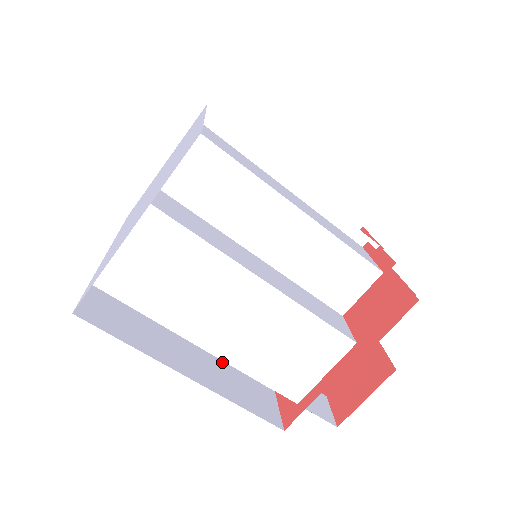
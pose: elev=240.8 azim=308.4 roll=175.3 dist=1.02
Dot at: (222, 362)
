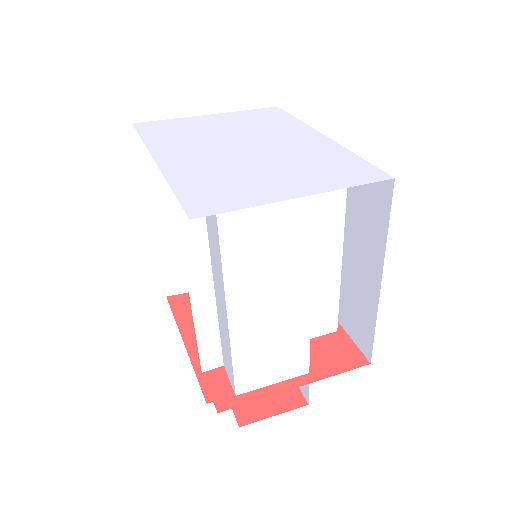
Dot at: (195, 327)
